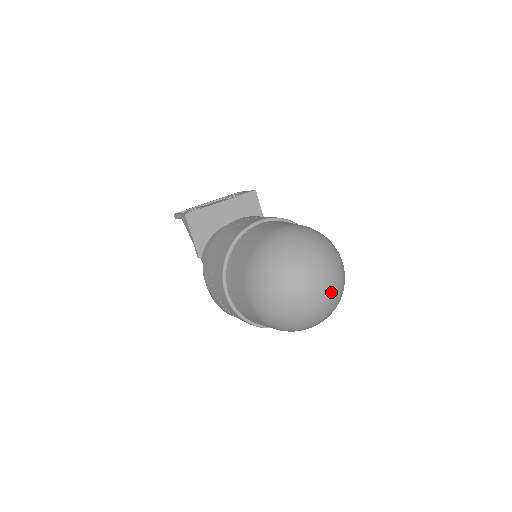
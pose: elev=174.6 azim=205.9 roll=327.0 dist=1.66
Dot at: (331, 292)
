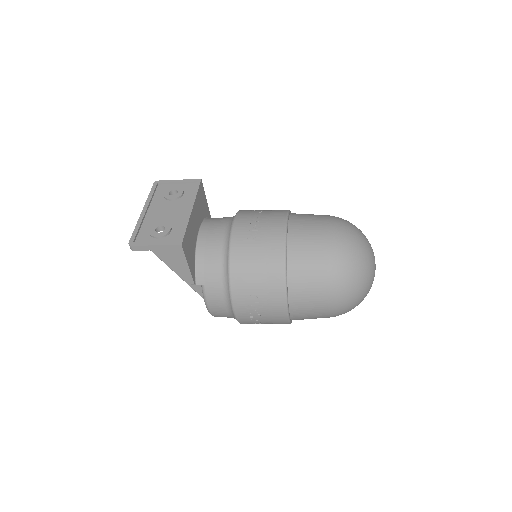
Dot at: occluded
